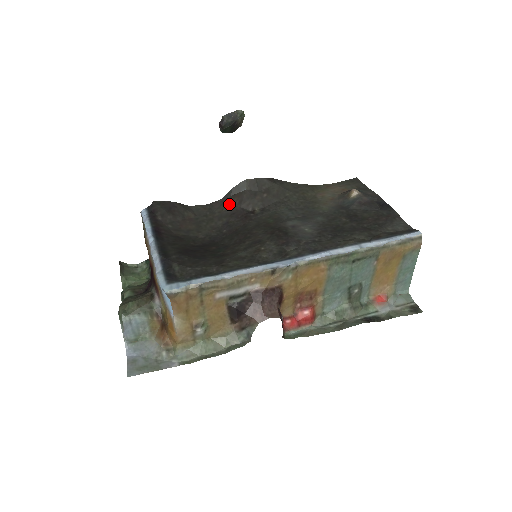
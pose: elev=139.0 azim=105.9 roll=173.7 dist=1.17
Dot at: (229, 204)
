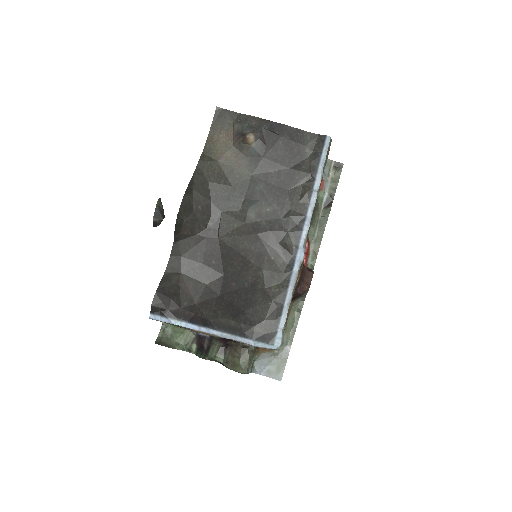
Dot at: (185, 240)
